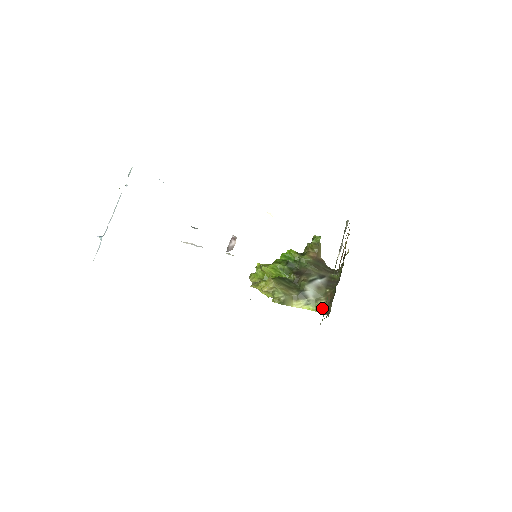
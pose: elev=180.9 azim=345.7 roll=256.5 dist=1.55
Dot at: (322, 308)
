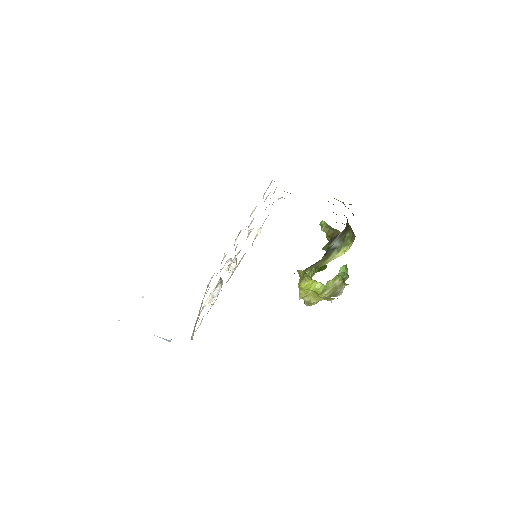
Dot at: (350, 237)
